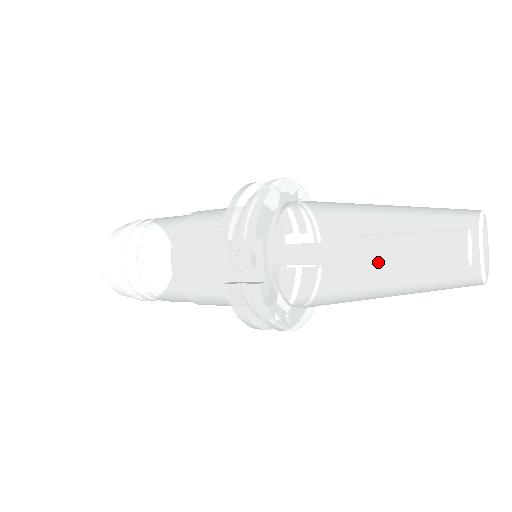
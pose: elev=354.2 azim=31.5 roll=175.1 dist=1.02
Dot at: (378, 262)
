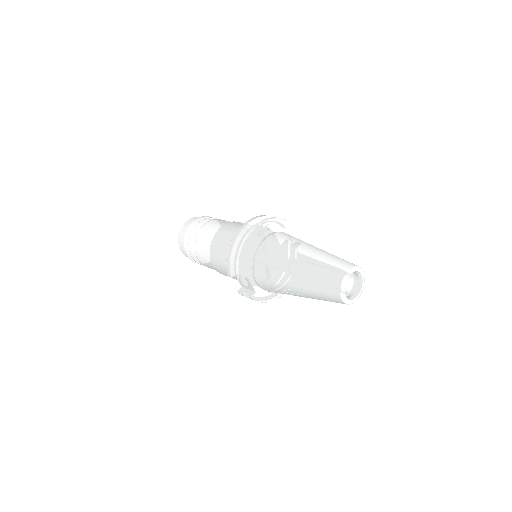
Dot at: (301, 294)
